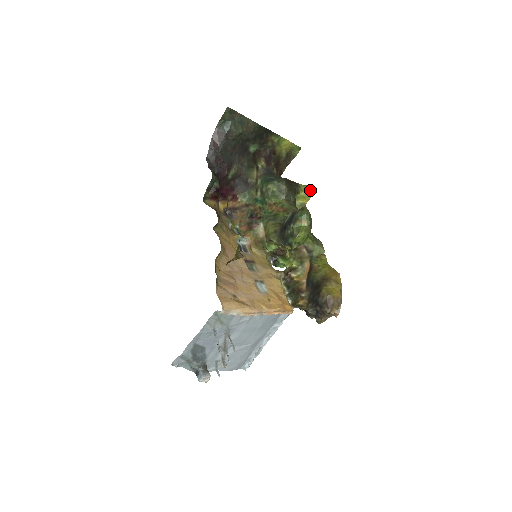
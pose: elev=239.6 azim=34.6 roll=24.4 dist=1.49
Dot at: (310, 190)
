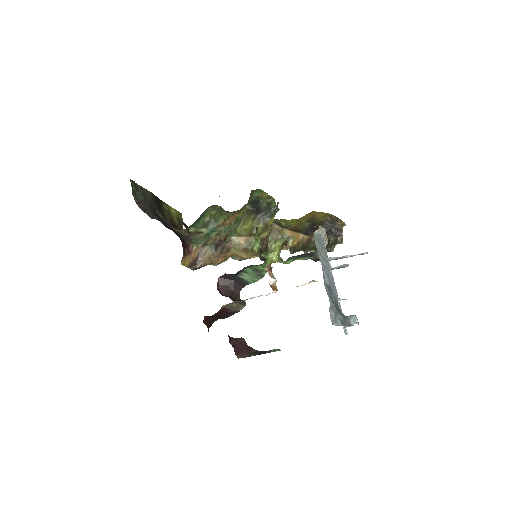
Dot at: occluded
